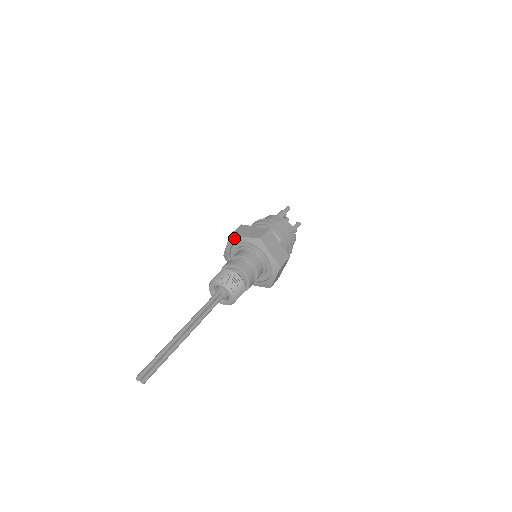
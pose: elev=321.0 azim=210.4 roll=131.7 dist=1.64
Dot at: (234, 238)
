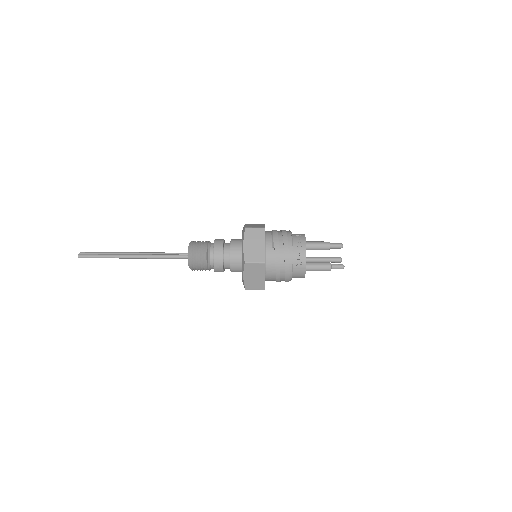
Dot at: occluded
